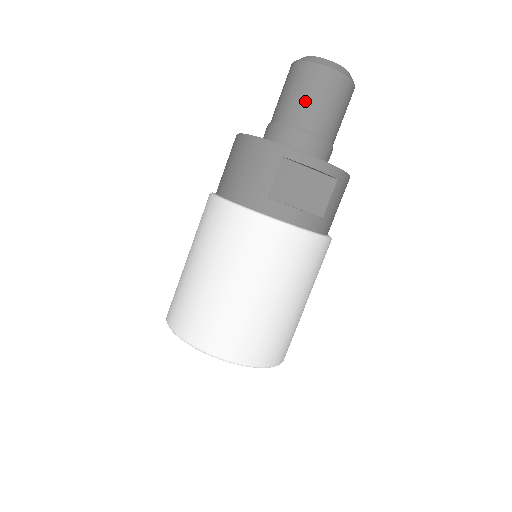
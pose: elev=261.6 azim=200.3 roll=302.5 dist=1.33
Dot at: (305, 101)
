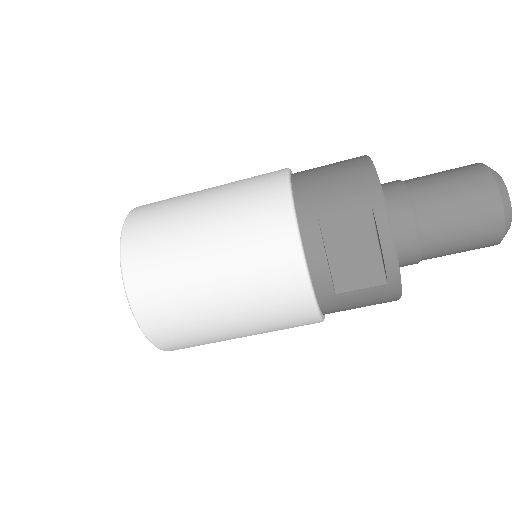
Dot at: (448, 197)
